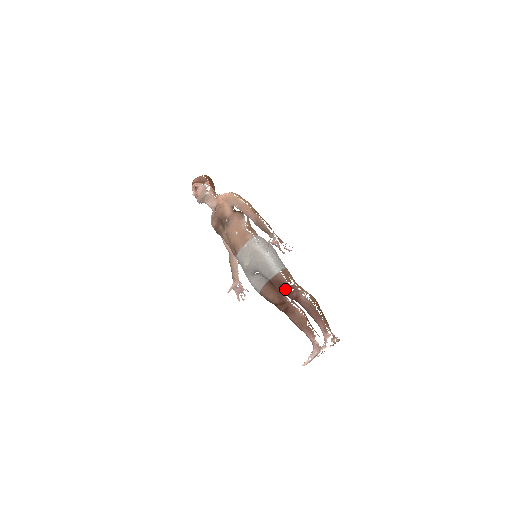
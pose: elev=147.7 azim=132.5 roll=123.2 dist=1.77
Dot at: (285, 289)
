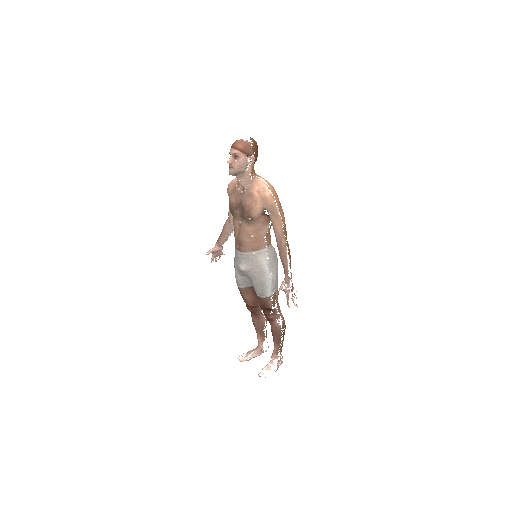
Dot at: (266, 309)
